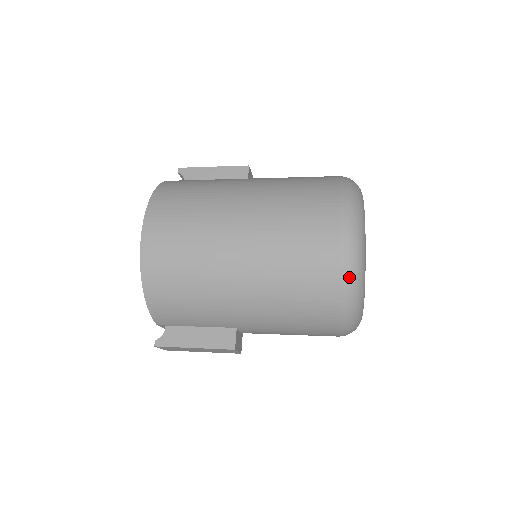
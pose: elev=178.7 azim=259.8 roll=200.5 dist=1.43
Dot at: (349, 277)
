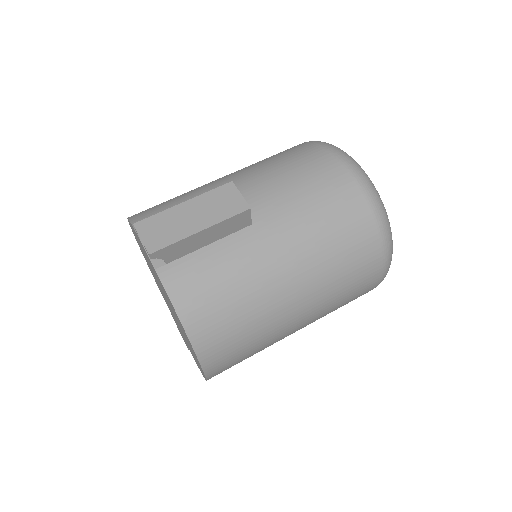
Dot at: occluded
